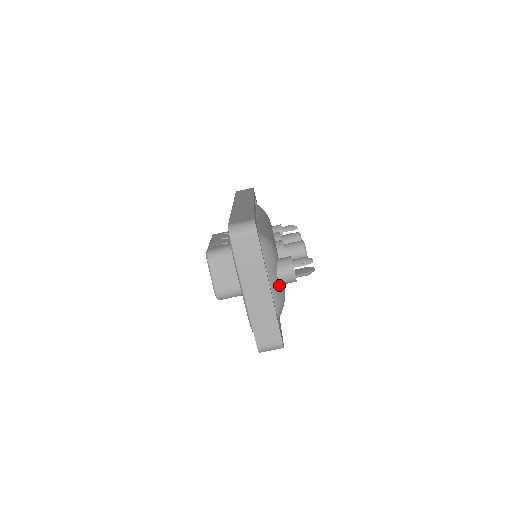
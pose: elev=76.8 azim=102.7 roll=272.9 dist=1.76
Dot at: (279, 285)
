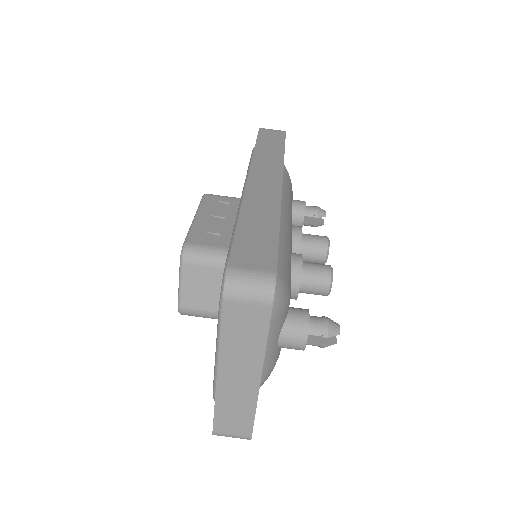
Dot at: (276, 351)
